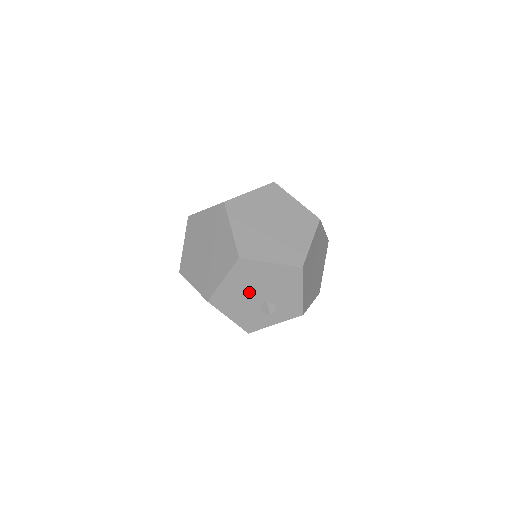
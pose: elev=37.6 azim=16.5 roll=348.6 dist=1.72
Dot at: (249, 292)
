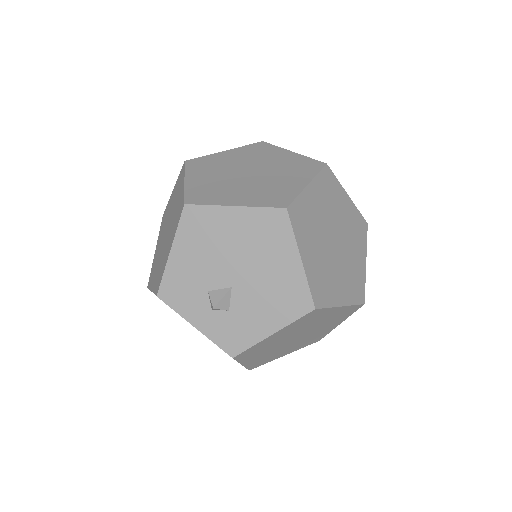
Dot at: (233, 256)
